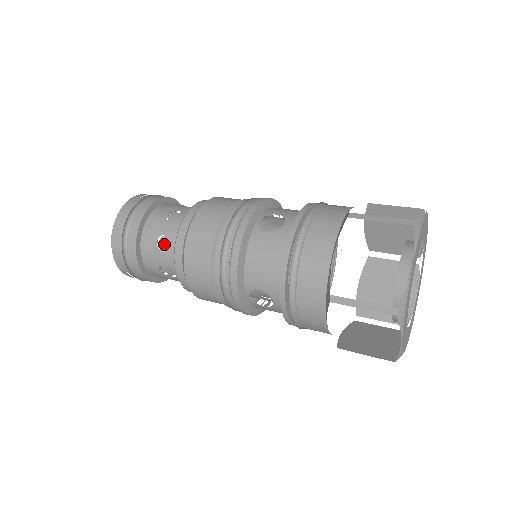
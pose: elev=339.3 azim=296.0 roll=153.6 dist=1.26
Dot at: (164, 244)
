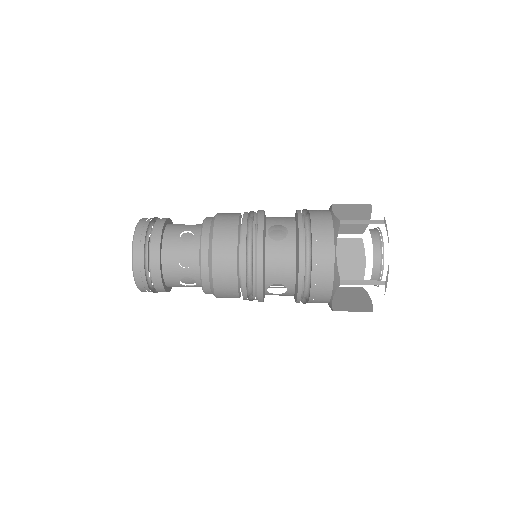
Dot at: (184, 262)
